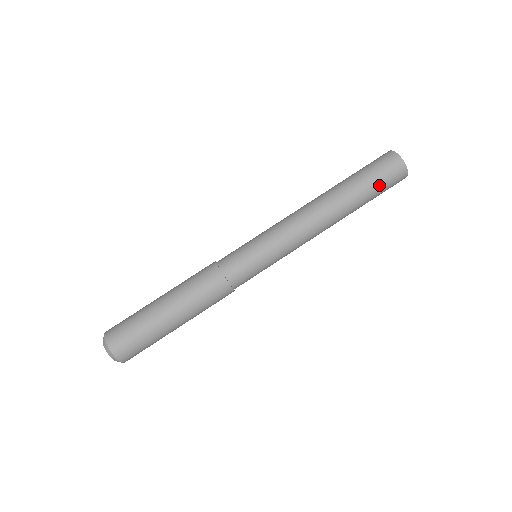
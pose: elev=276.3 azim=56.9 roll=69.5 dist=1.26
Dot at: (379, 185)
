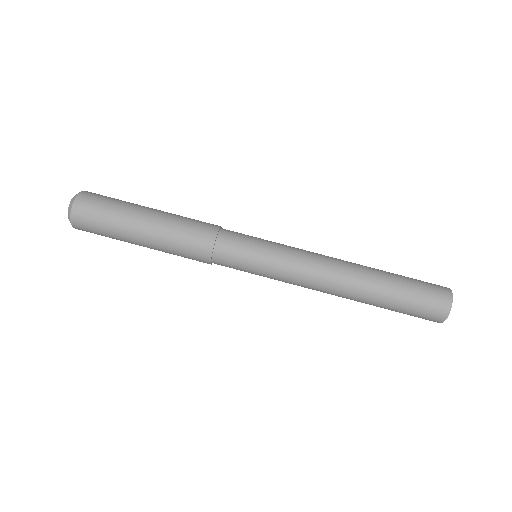
Dot at: (407, 311)
